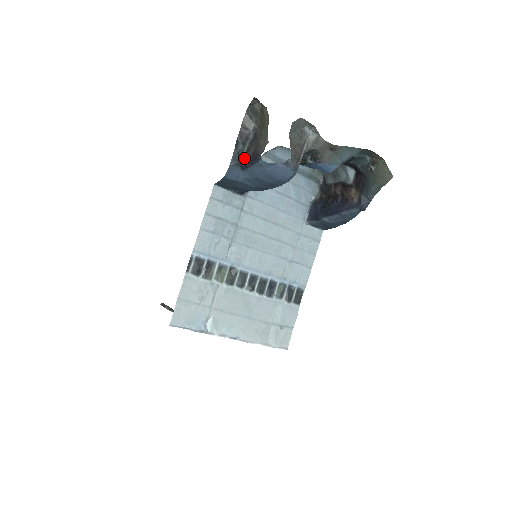
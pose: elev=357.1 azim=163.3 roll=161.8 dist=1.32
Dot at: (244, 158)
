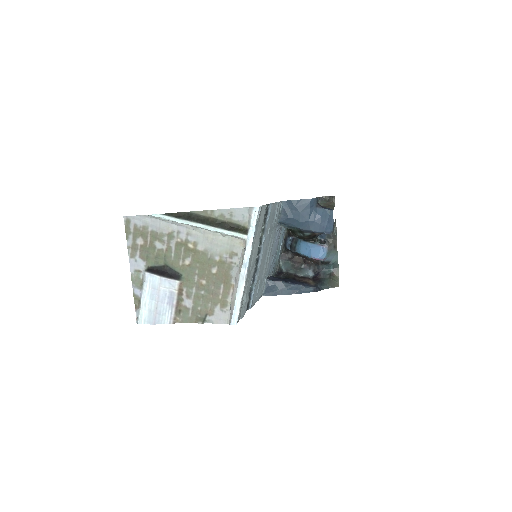
Dot at: (319, 204)
